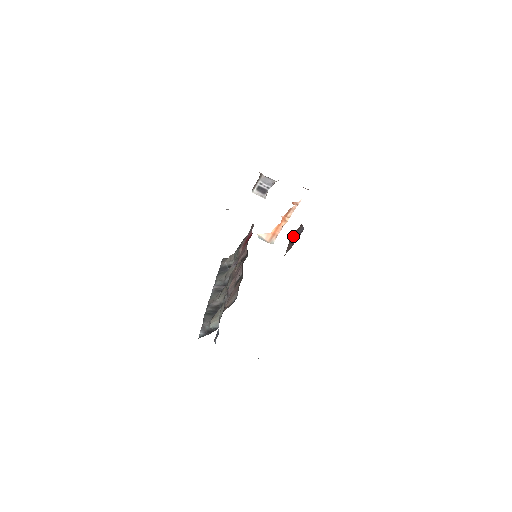
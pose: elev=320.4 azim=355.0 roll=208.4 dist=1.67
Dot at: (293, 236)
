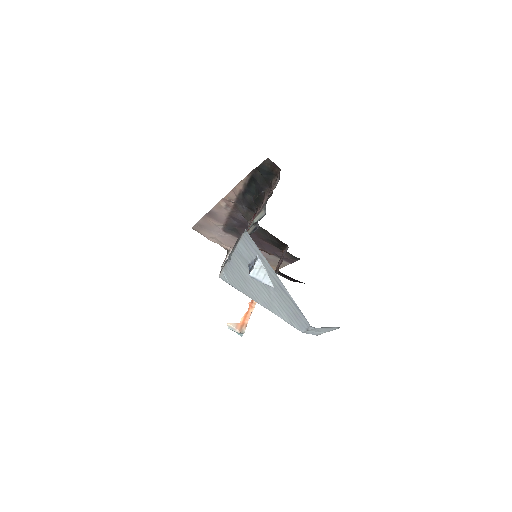
Dot at: (278, 264)
